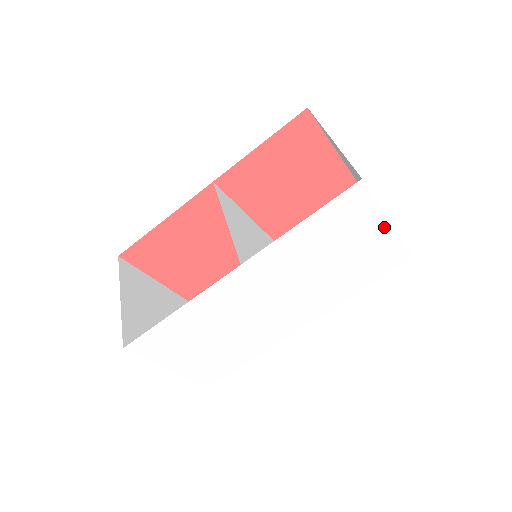
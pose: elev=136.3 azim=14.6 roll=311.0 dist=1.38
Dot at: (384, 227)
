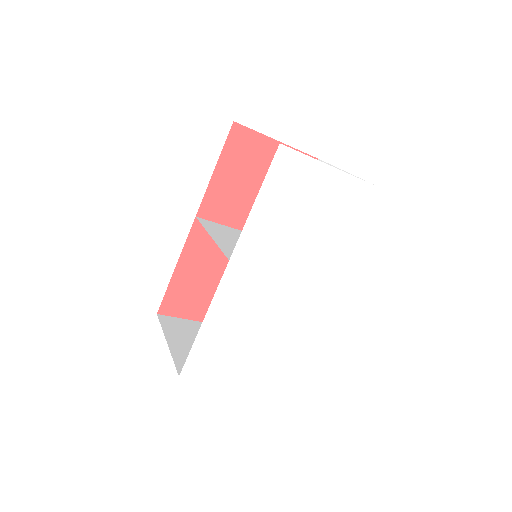
Dot at: (330, 173)
